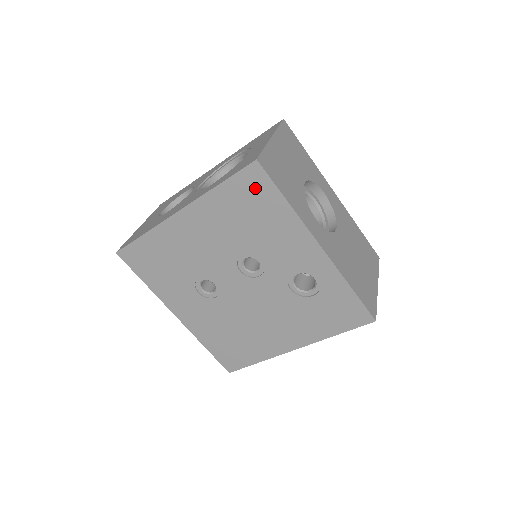
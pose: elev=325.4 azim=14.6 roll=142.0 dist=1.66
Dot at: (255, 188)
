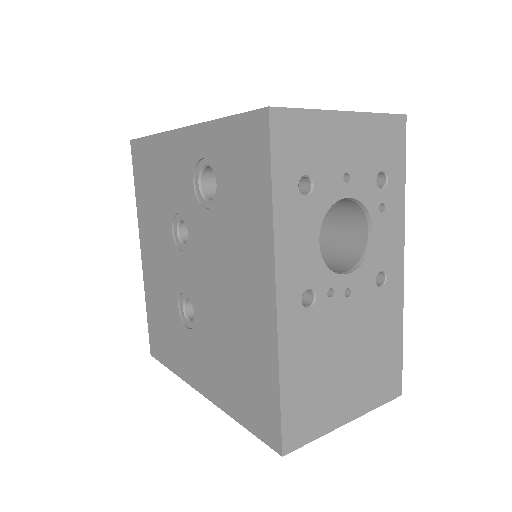
Dot at: (141, 160)
